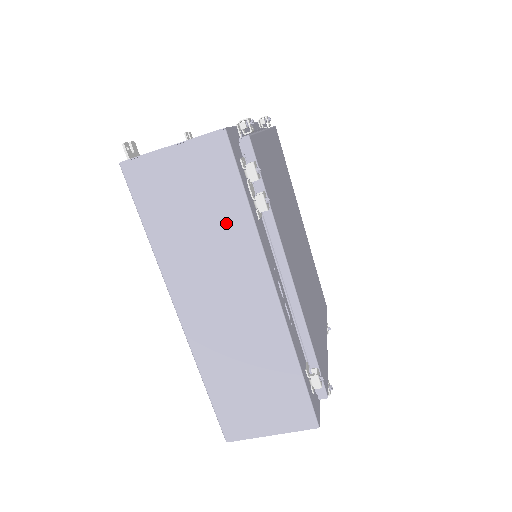
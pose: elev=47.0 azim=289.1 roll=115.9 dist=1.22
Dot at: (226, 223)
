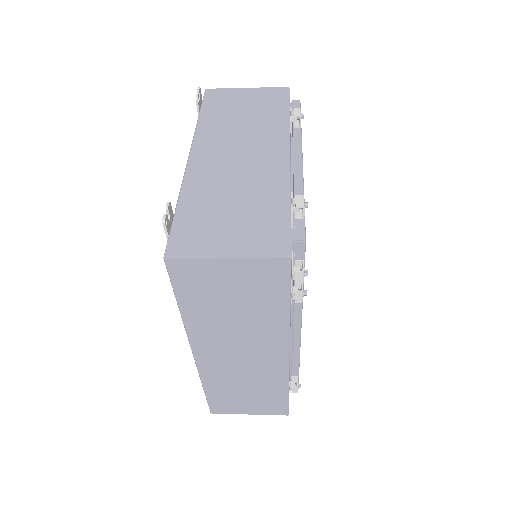
Dot at: (263, 315)
